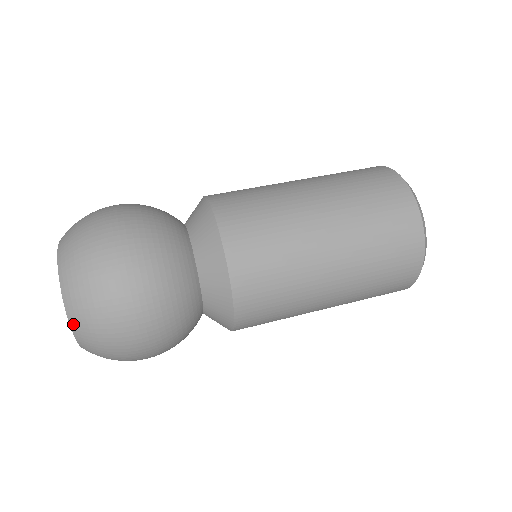
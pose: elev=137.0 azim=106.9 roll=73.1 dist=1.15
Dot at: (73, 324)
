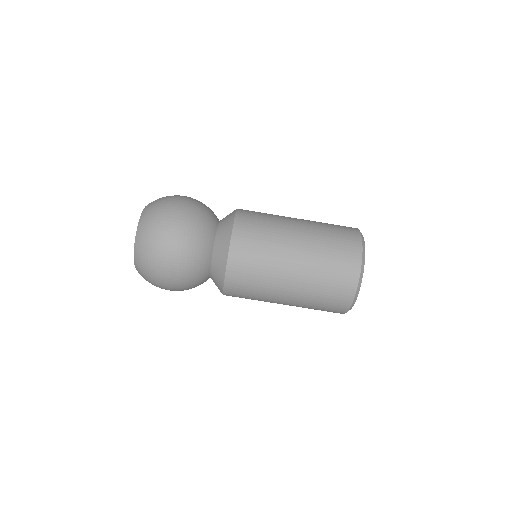
Dot at: occluded
